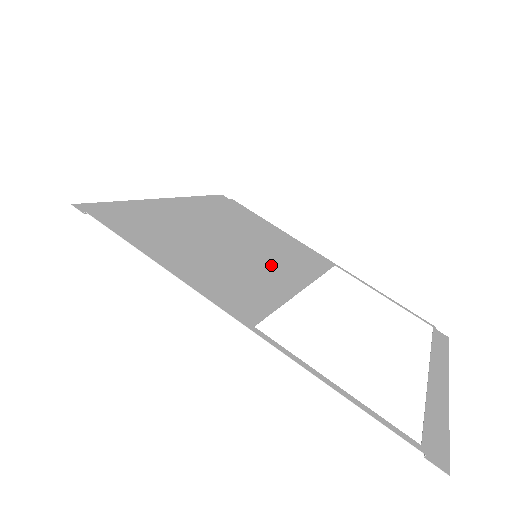
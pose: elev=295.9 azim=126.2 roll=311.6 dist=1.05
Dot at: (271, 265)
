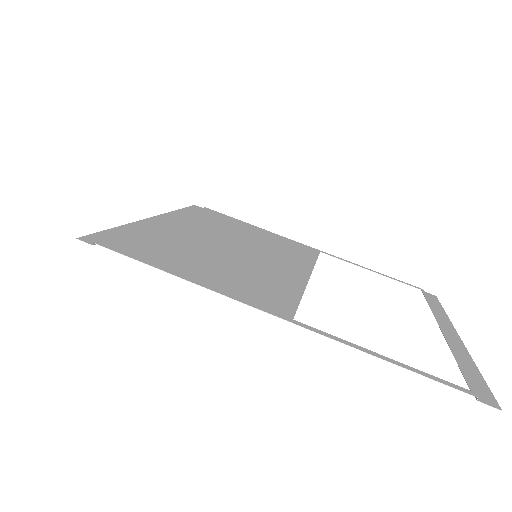
Dot at: (273, 262)
